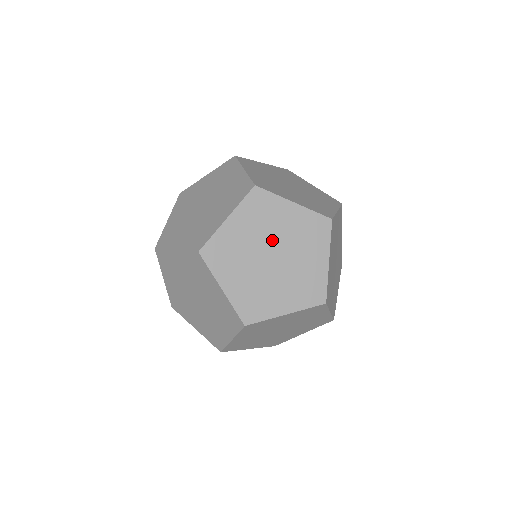
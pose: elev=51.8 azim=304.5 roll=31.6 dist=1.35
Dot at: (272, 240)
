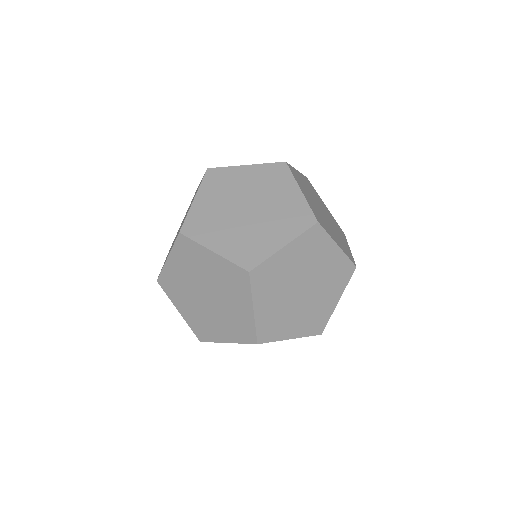
Dot at: (309, 274)
